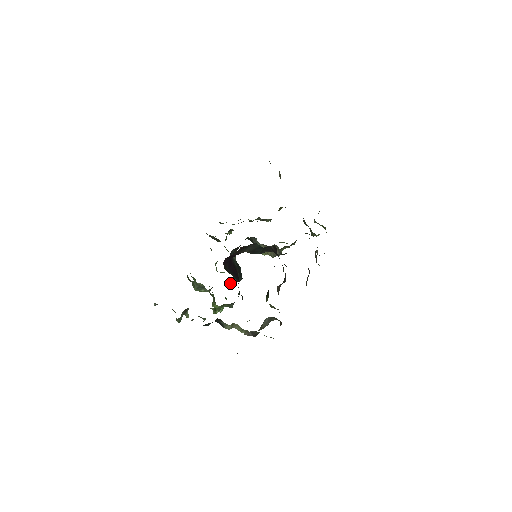
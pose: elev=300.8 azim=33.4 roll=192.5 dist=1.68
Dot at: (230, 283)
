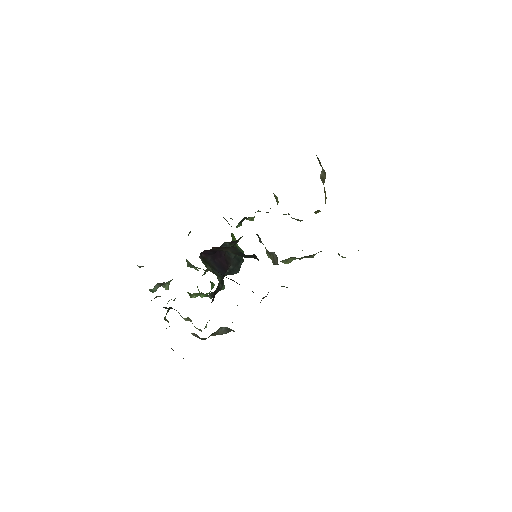
Dot at: occluded
